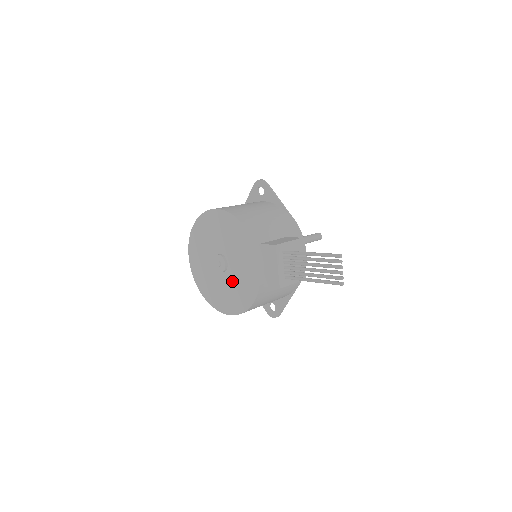
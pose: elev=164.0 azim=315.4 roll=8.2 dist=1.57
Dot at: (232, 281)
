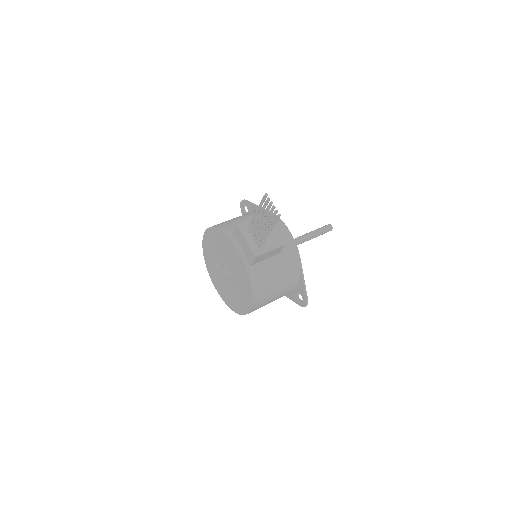
Dot at: (236, 280)
